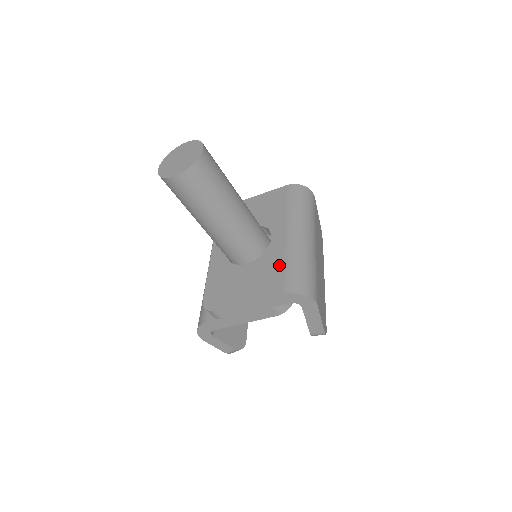
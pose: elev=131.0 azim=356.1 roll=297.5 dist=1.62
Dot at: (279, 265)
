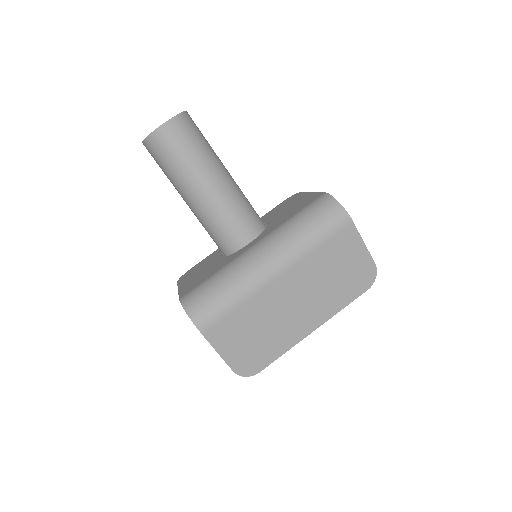
Dot at: (213, 272)
